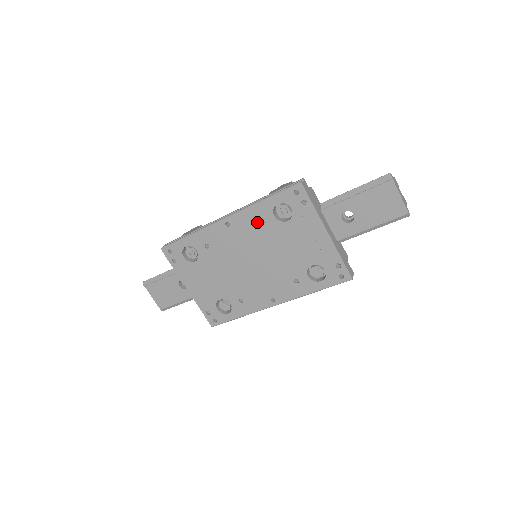
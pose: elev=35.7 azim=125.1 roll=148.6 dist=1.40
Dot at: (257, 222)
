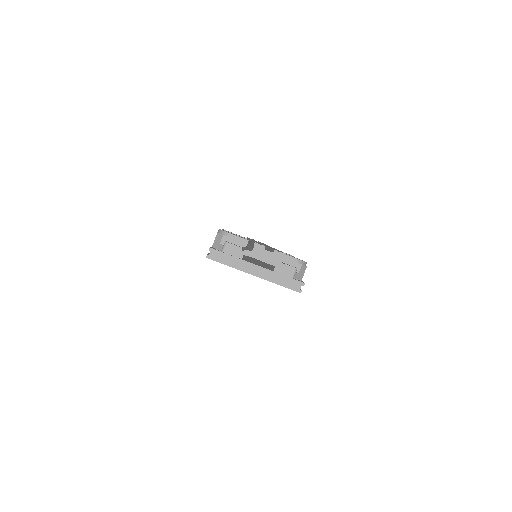
Dot at: occluded
